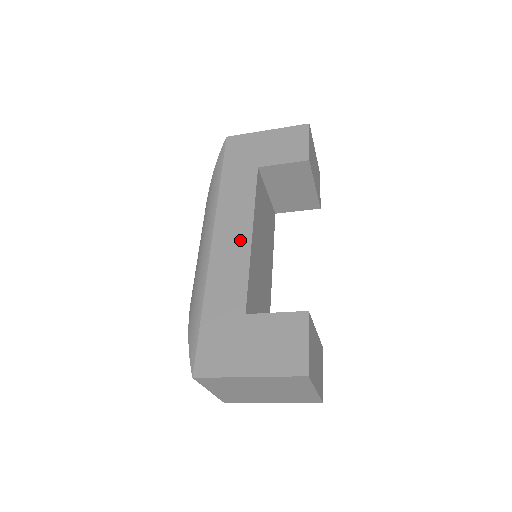
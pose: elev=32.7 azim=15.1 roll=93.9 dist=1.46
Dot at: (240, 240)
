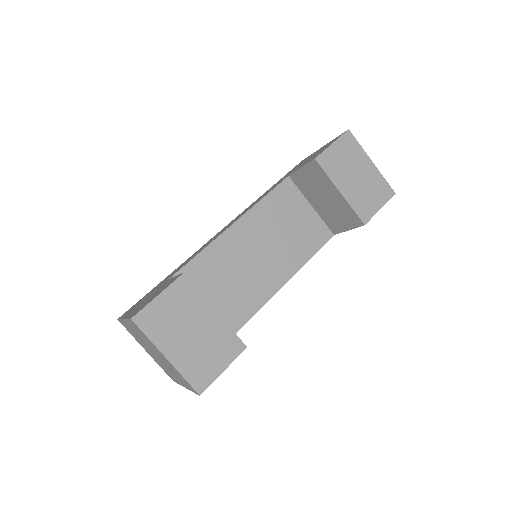
Dot at: occluded
